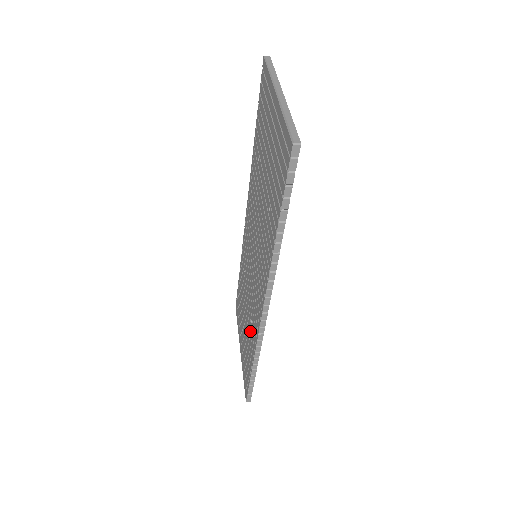
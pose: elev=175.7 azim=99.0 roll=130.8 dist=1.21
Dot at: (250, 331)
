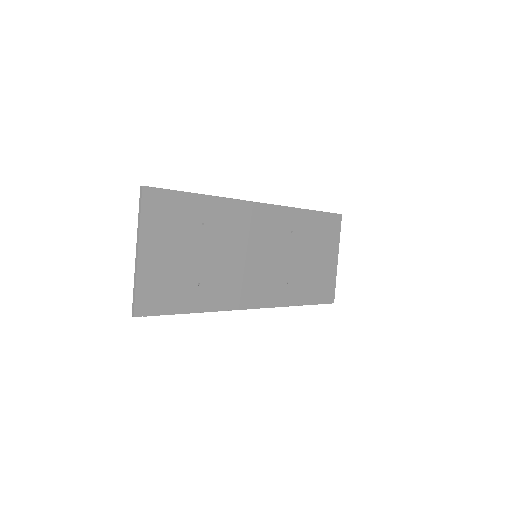
Dot at: occluded
